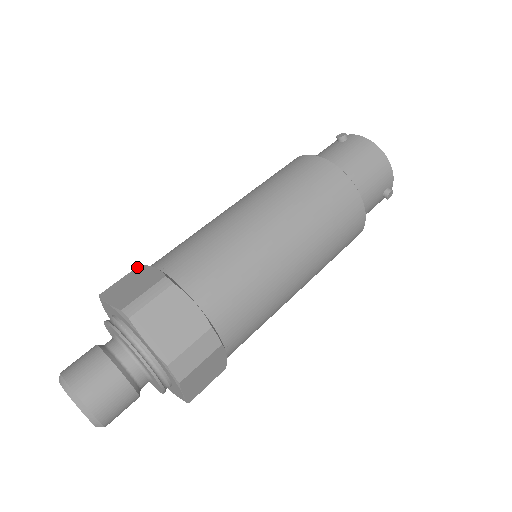
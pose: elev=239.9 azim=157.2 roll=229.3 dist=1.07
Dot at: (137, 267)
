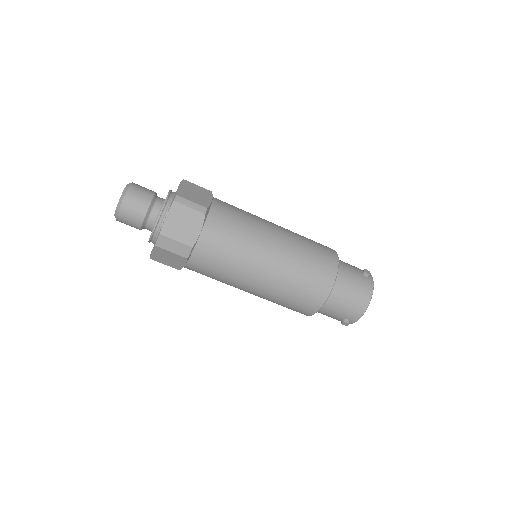
Dot at: (210, 191)
